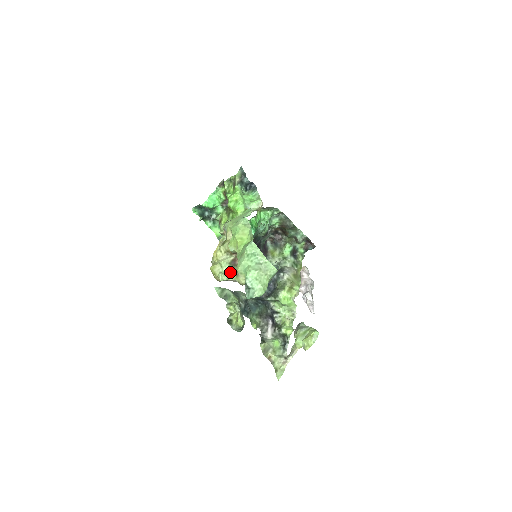
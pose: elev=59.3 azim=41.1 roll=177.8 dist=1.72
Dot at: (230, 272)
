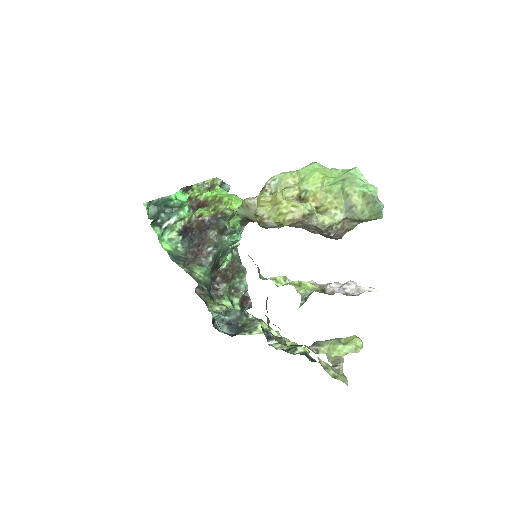
Dot at: occluded
